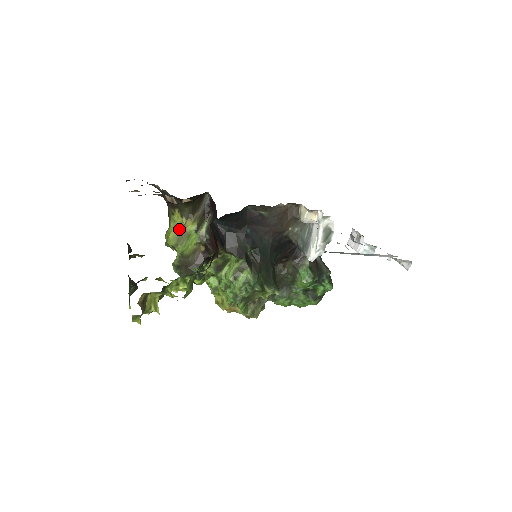
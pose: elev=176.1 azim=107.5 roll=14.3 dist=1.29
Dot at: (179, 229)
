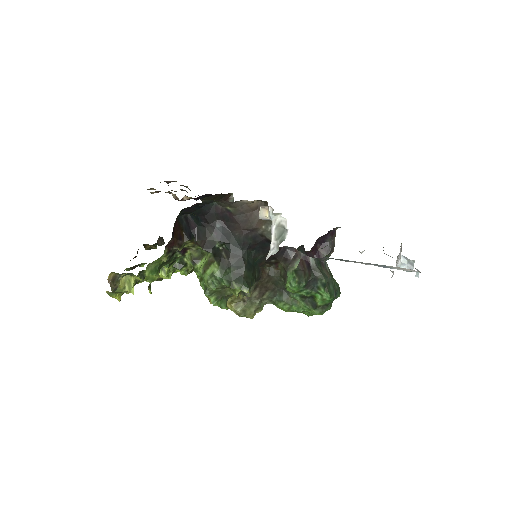
Dot at: occluded
